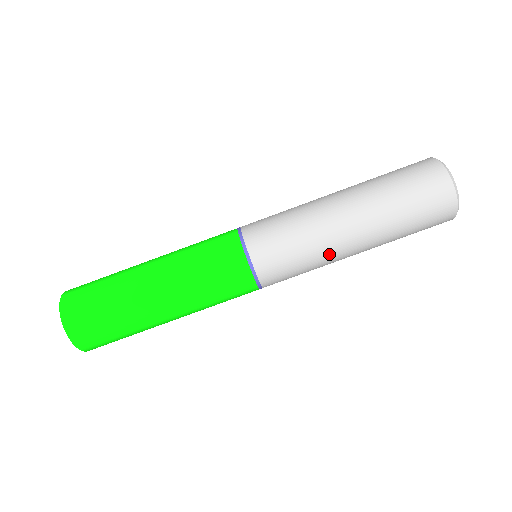
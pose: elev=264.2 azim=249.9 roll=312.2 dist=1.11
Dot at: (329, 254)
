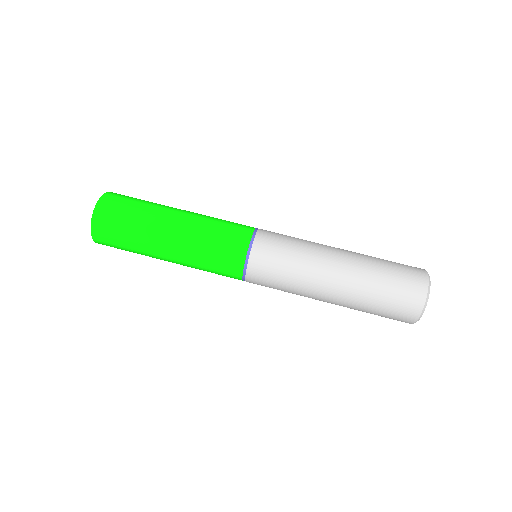
Dot at: (308, 282)
